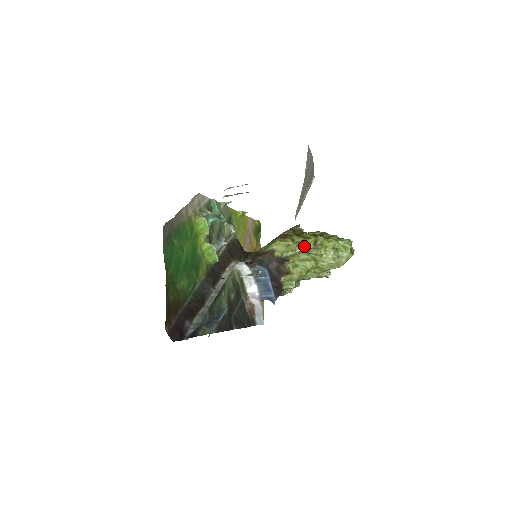
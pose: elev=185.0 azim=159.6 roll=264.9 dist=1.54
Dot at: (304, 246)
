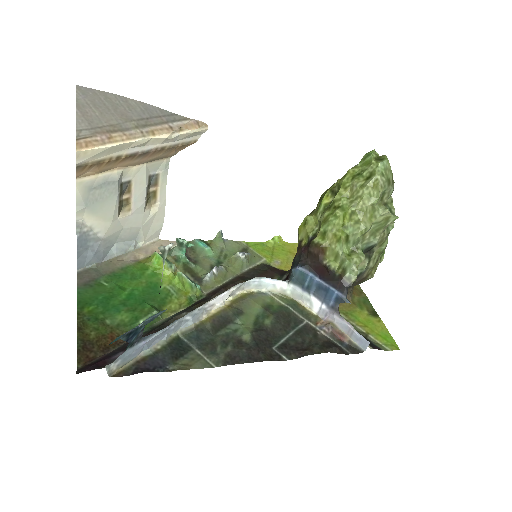
Dot at: (321, 207)
